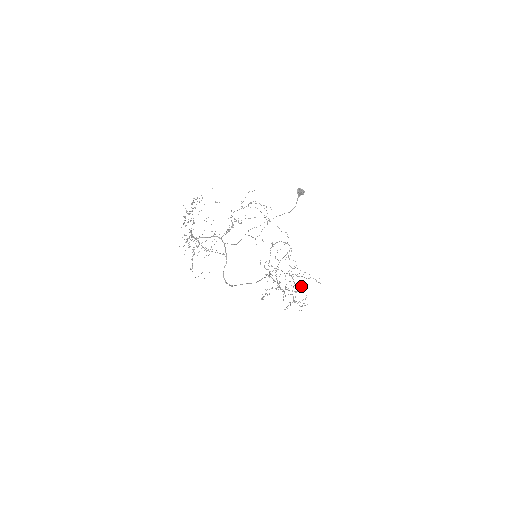
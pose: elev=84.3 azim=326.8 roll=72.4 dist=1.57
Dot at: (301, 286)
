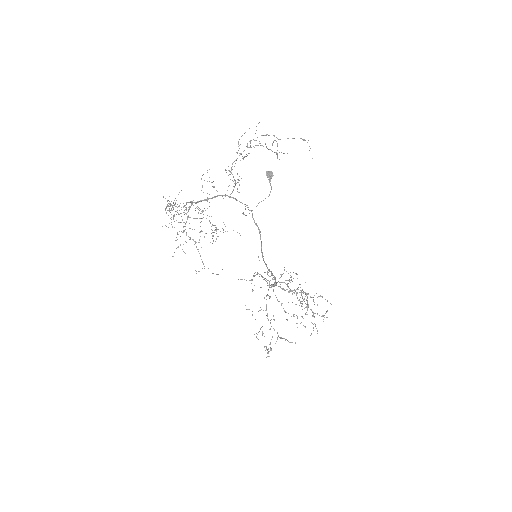
Dot at: (307, 302)
